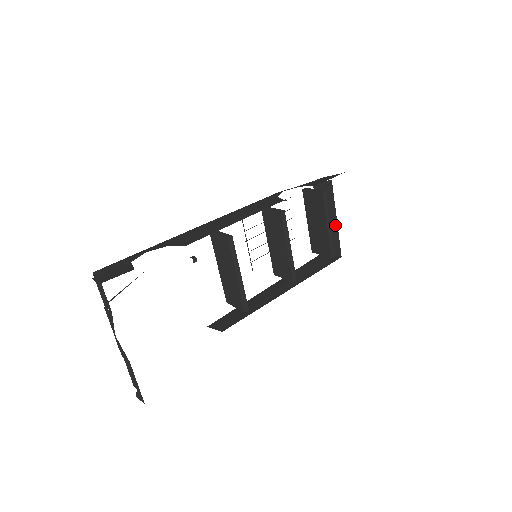
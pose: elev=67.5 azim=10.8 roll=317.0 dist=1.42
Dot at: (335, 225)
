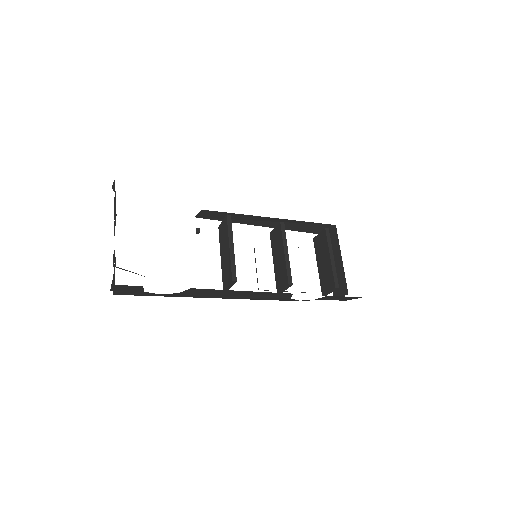
Dot at: (341, 264)
